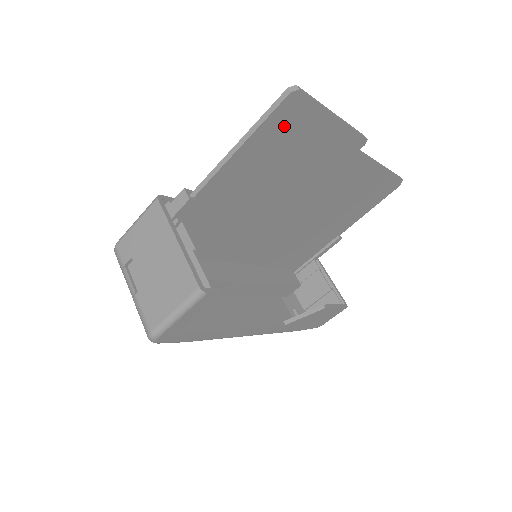
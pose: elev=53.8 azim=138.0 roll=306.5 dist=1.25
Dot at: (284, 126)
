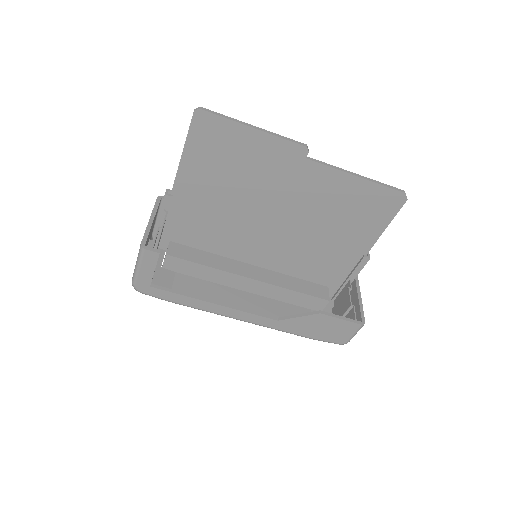
Dot at: (208, 137)
